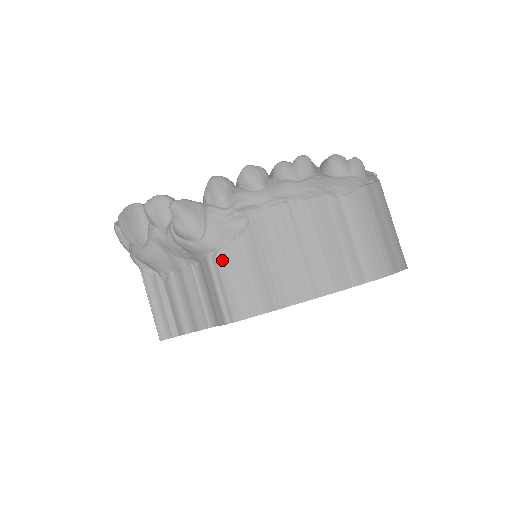
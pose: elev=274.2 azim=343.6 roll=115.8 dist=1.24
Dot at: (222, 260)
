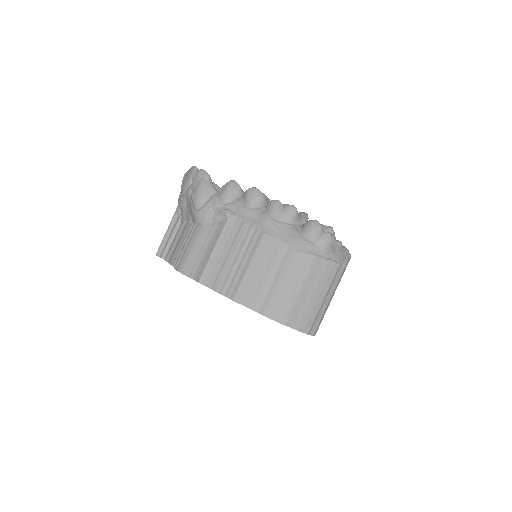
Dot at: (198, 231)
